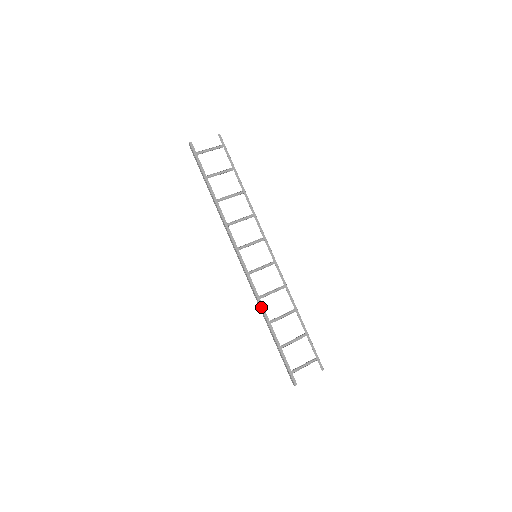
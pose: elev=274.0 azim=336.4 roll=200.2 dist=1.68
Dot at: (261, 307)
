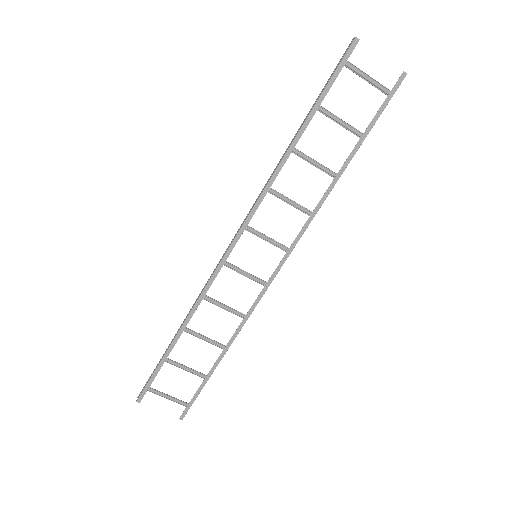
Dot at: (194, 307)
